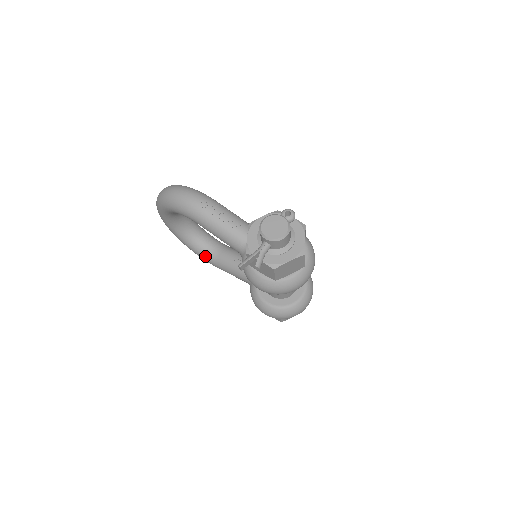
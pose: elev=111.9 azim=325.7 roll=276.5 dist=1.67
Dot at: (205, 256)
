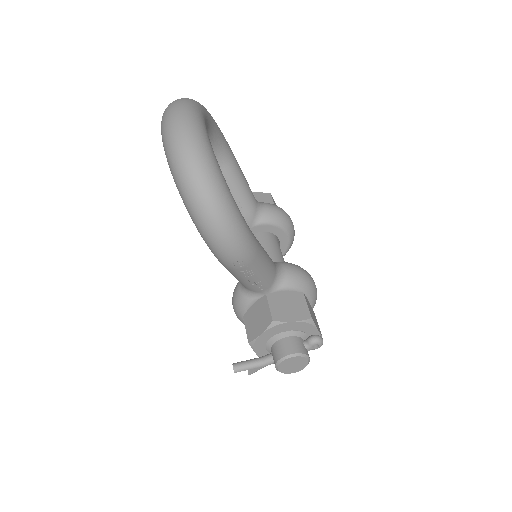
Dot at: occluded
